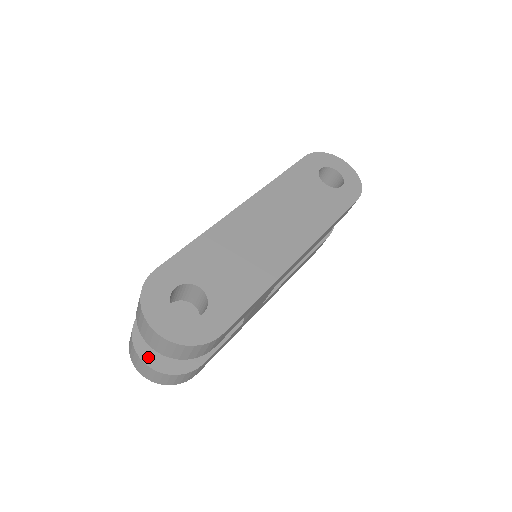
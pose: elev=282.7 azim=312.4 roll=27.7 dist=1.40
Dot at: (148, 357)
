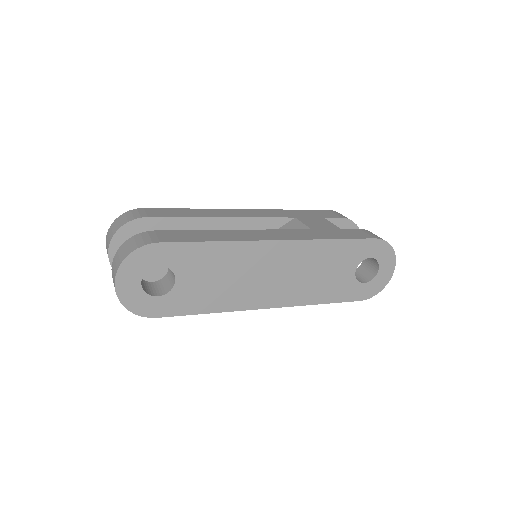
Dot at: (114, 252)
